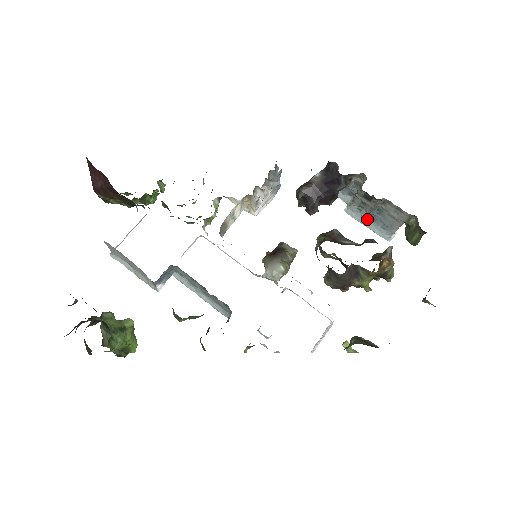
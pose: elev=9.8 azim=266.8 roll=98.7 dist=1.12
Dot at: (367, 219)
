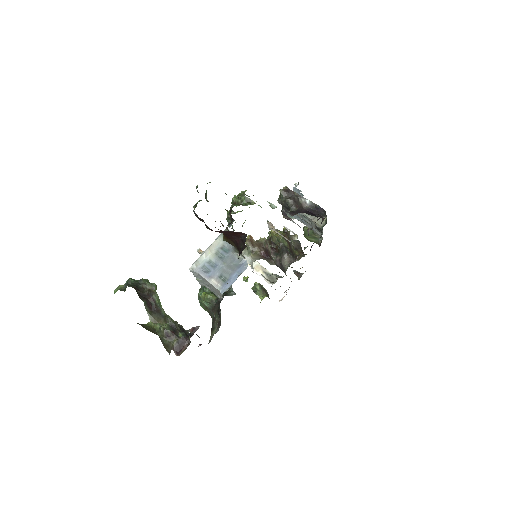
Dot at: occluded
